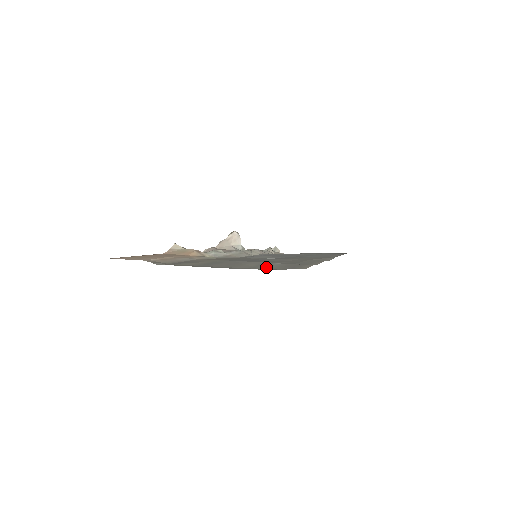
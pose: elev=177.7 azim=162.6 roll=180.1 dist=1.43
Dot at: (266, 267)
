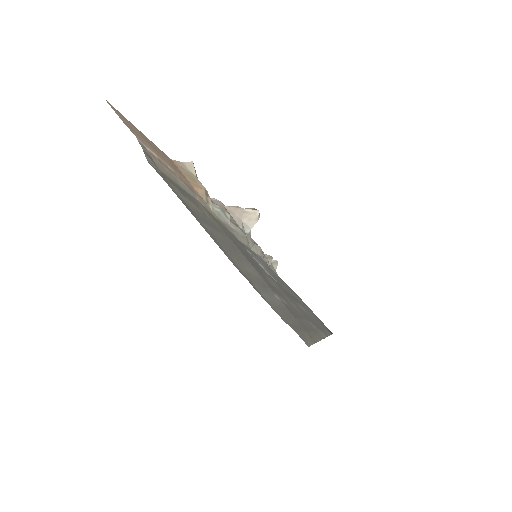
Dot at: (263, 291)
